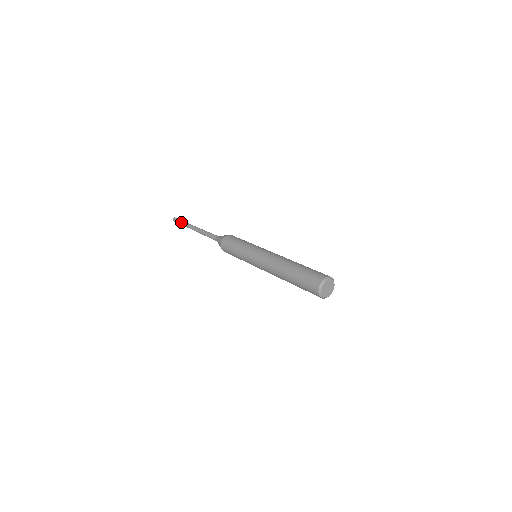
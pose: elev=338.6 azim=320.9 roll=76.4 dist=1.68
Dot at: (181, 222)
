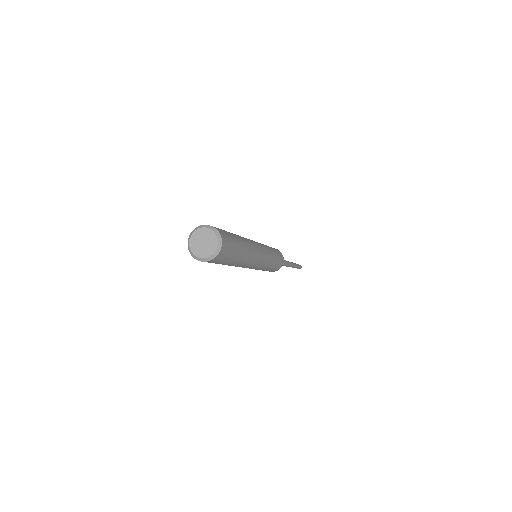
Dot at: occluded
